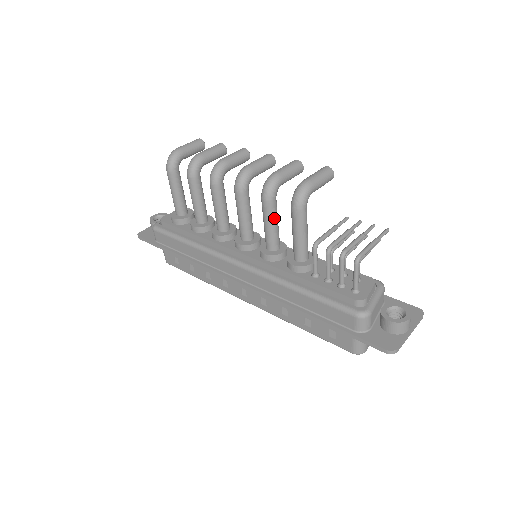
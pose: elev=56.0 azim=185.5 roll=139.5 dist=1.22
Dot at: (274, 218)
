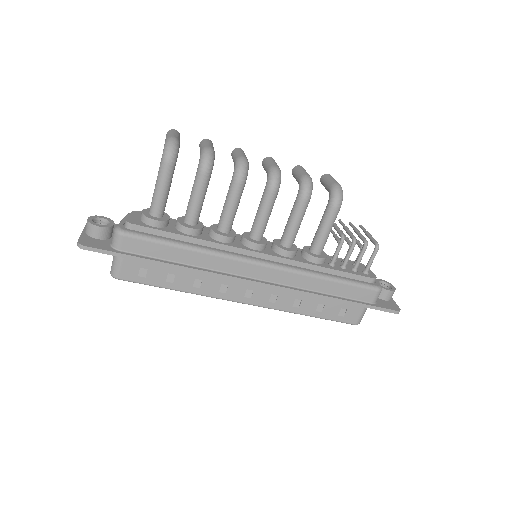
Dot at: (303, 216)
